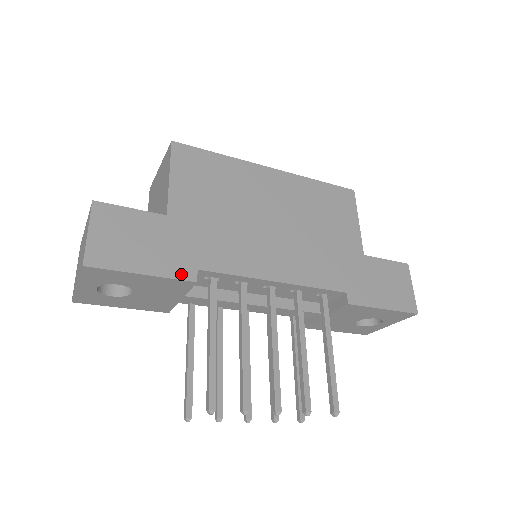
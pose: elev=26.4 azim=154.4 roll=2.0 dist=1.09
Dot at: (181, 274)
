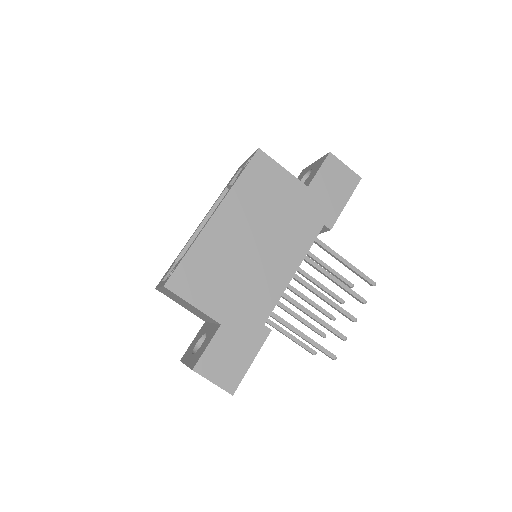
Dot at: (262, 338)
